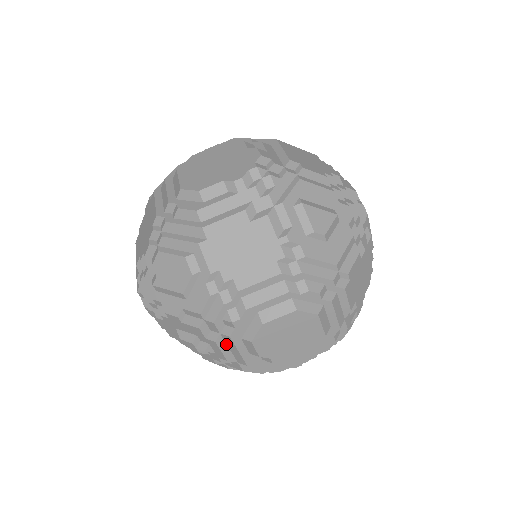
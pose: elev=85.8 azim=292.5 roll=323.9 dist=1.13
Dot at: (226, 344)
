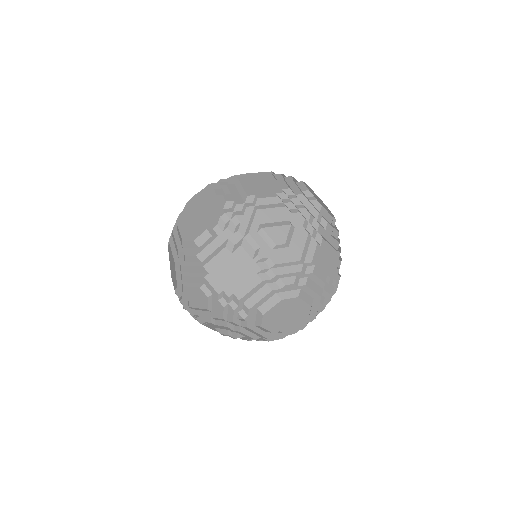
Dot at: (248, 330)
